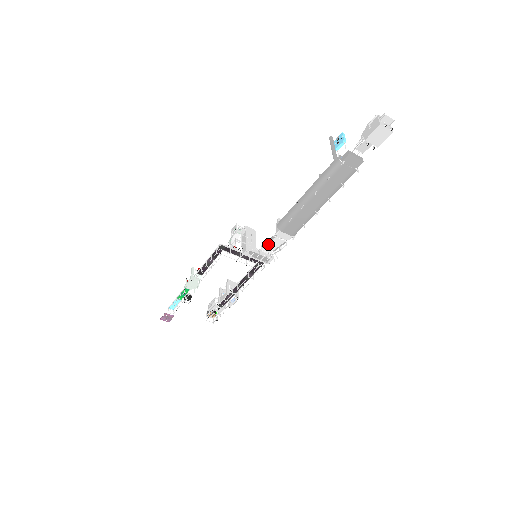
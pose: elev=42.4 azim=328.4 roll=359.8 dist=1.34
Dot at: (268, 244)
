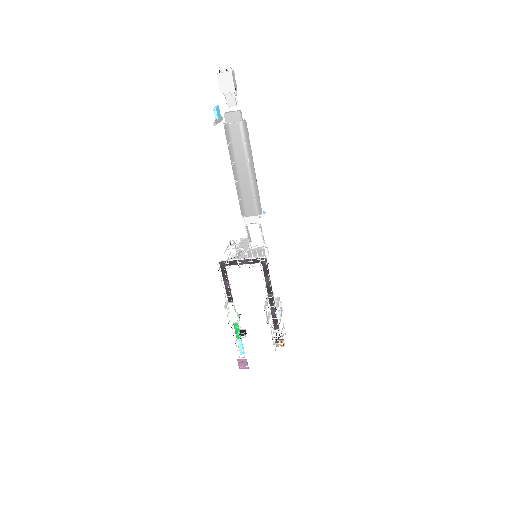
Dot at: occluded
